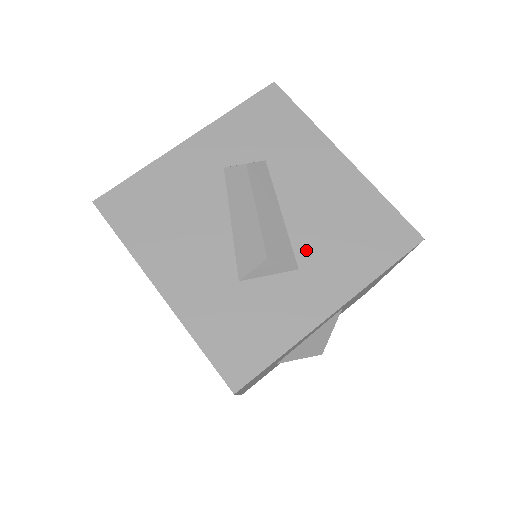
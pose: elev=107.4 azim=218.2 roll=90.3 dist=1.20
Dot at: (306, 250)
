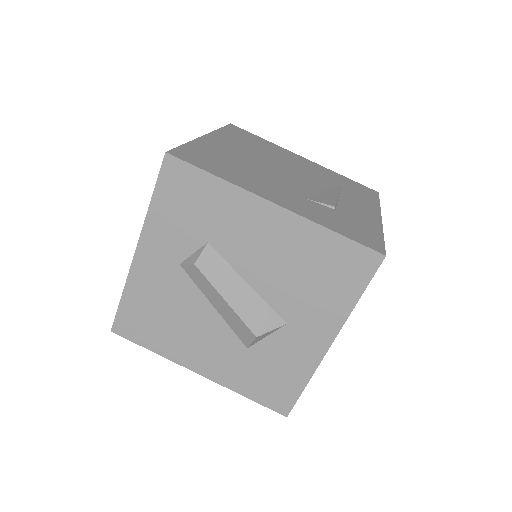
Dot at: (285, 307)
